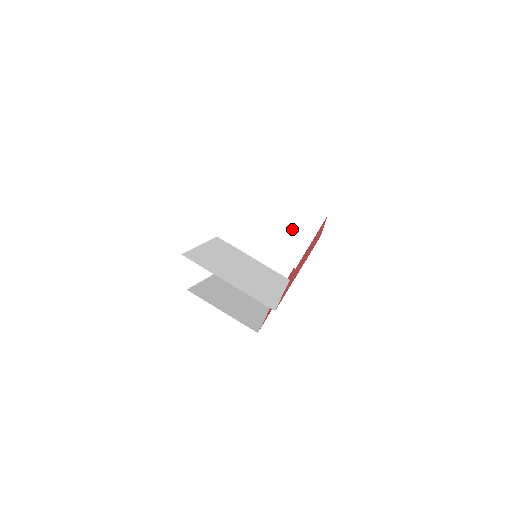
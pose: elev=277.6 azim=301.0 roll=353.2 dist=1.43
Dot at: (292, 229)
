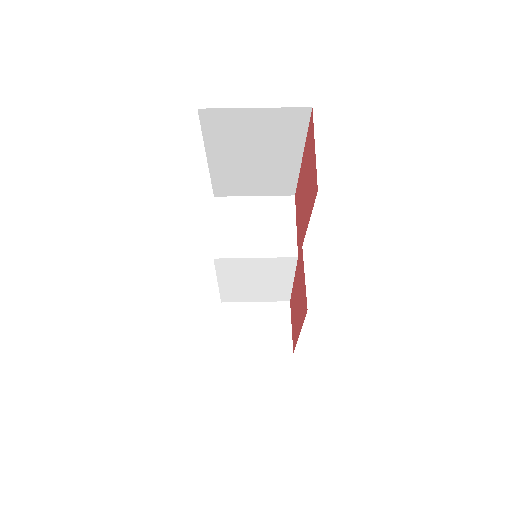
Dot at: (272, 224)
